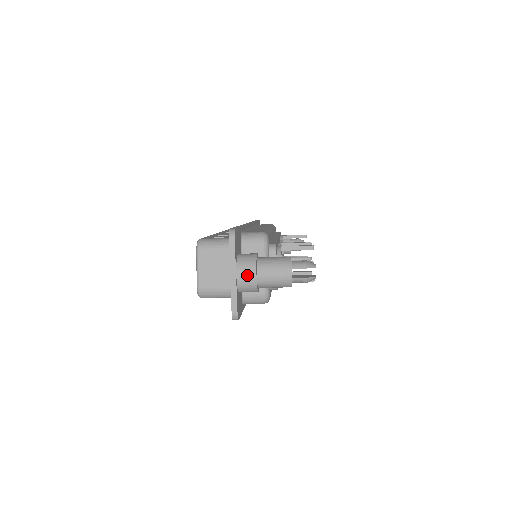
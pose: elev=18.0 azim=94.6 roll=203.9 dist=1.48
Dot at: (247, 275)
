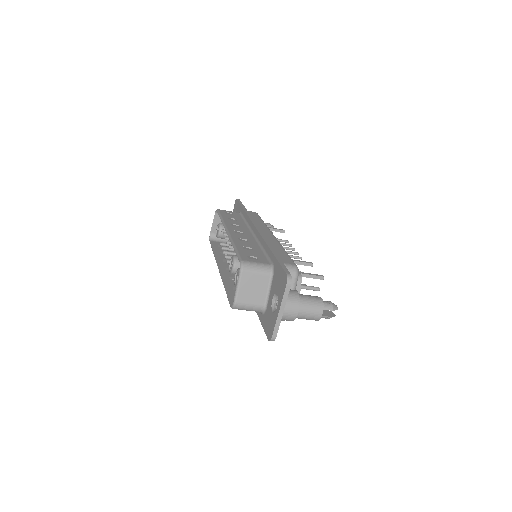
Dot at: (291, 312)
